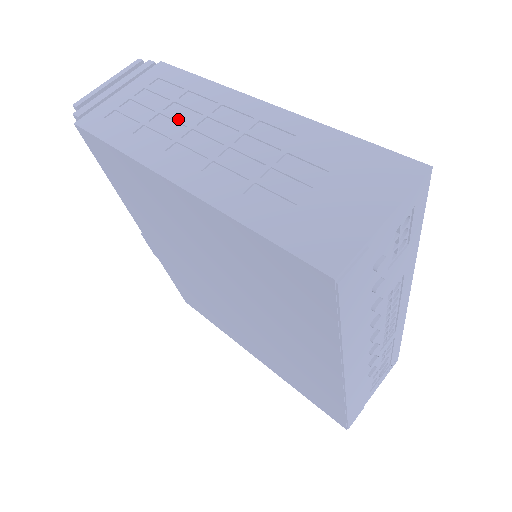
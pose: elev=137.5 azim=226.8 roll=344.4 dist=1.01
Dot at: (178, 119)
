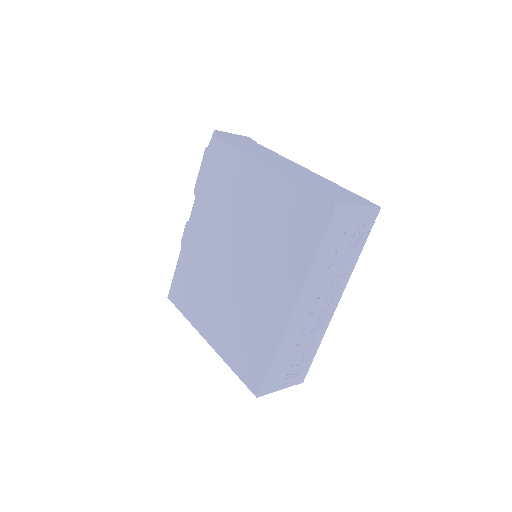
Dot at: (268, 156)
